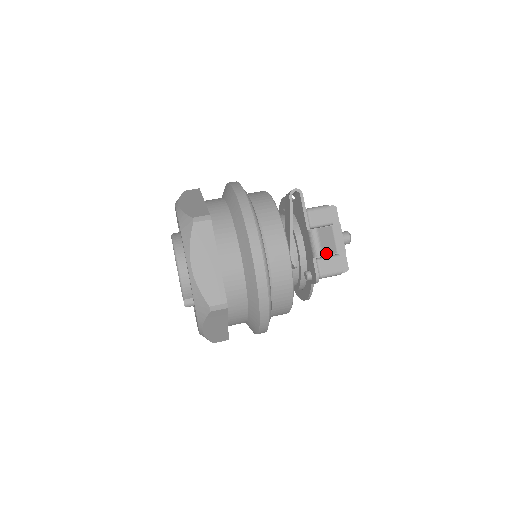
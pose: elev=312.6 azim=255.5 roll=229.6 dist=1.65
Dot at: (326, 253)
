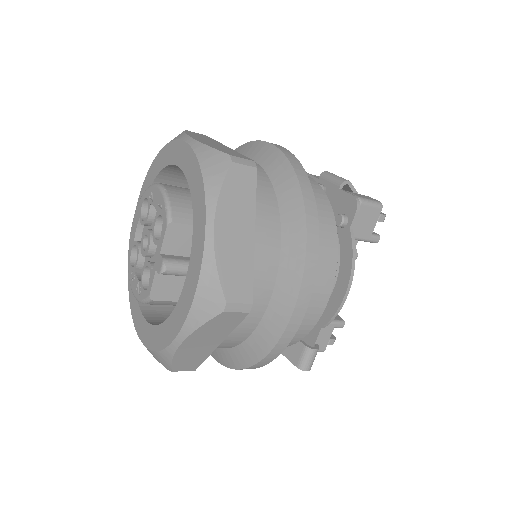
Dot at: (352, 186)
